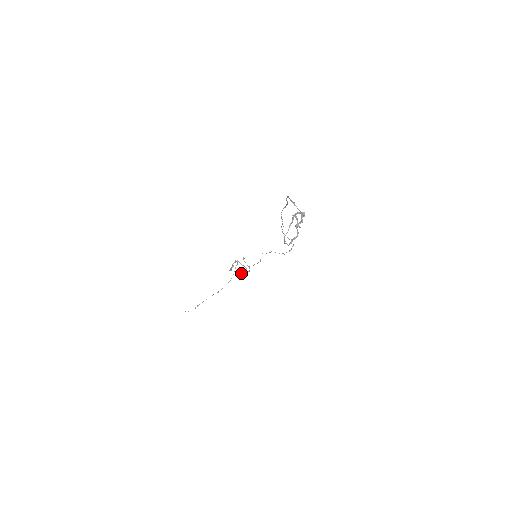
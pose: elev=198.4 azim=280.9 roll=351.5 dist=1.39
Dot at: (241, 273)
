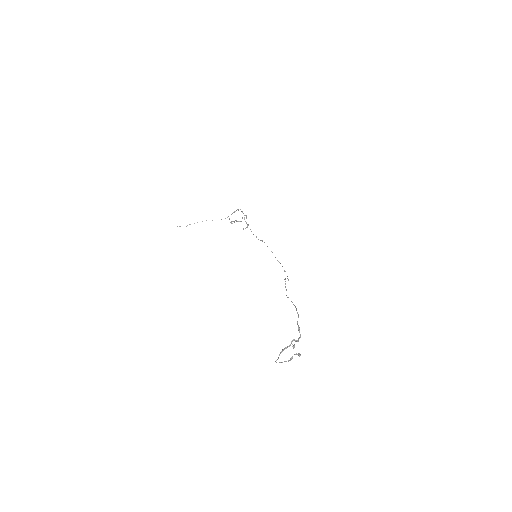
Dot at: (239, 221)
